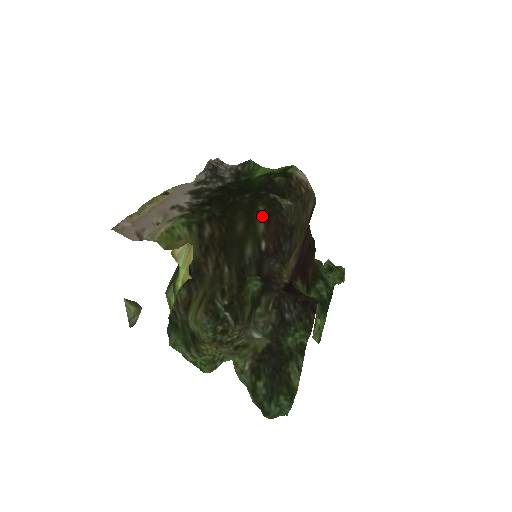
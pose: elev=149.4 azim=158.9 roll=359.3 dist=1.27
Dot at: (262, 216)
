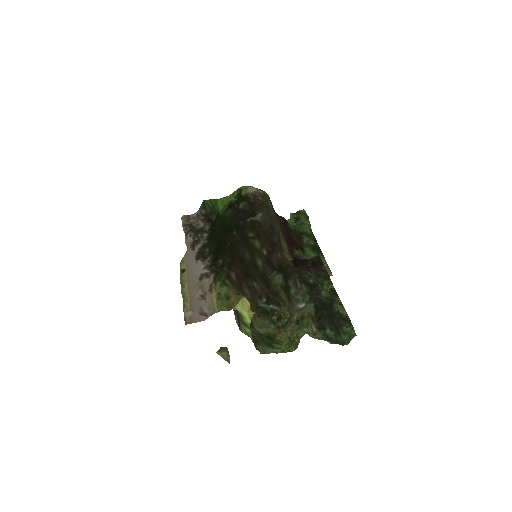
Dot at: (254, 239)
